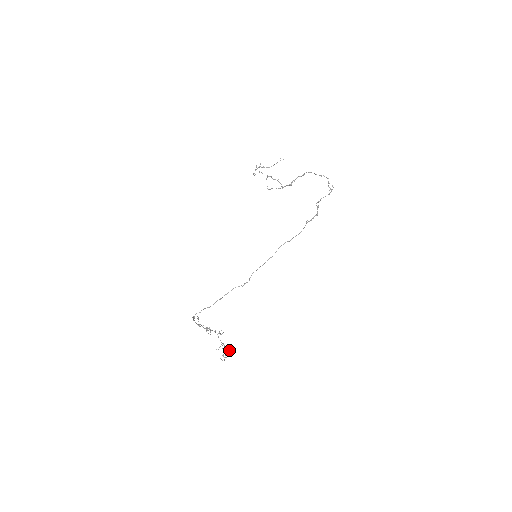
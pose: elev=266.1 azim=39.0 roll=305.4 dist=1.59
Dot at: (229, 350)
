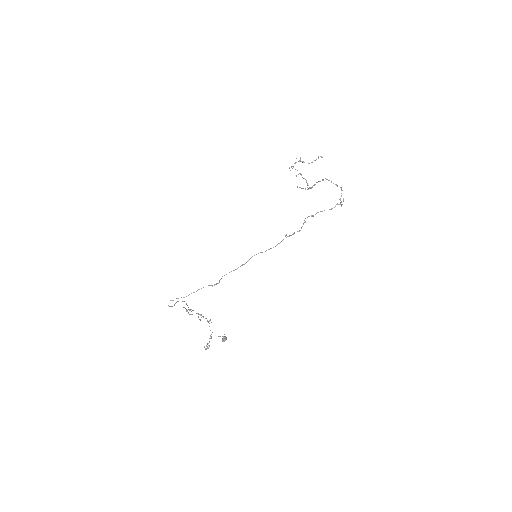
Dot at: (222, 340)
